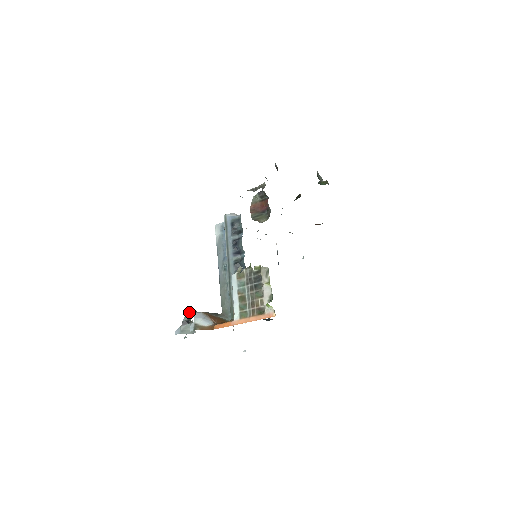
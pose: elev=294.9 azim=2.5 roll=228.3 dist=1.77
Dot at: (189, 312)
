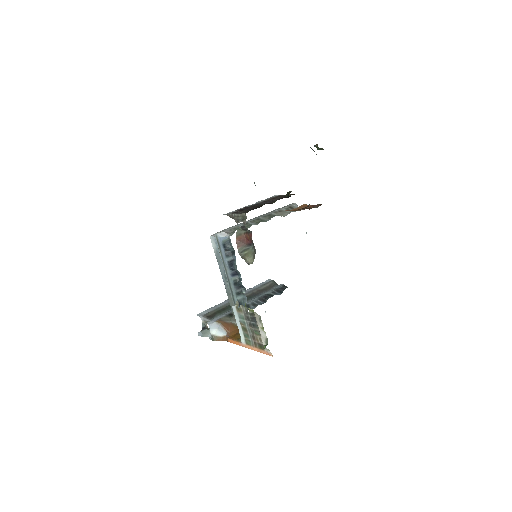
Dot at: (205, 318)
